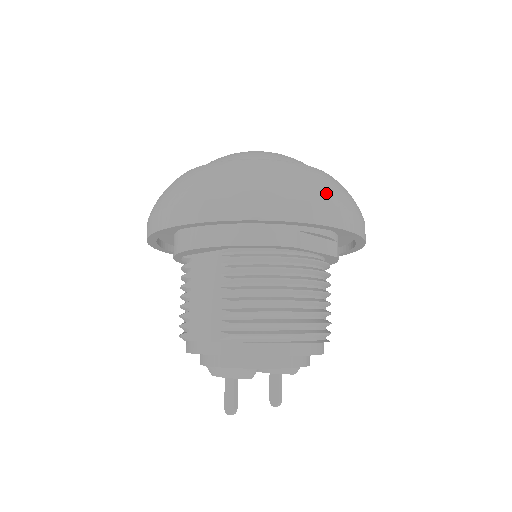
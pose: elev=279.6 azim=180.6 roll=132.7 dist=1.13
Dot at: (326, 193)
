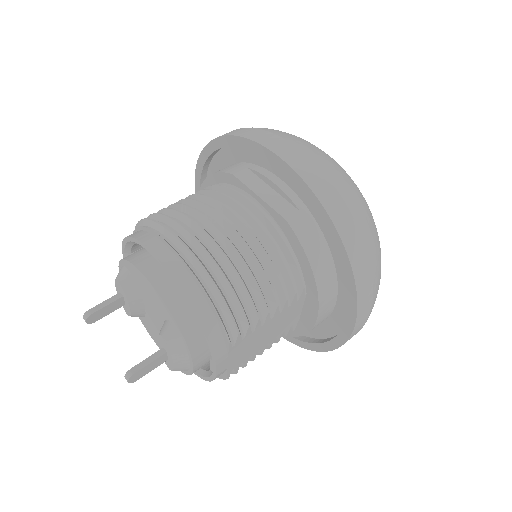
Dot at: (283, 133)
